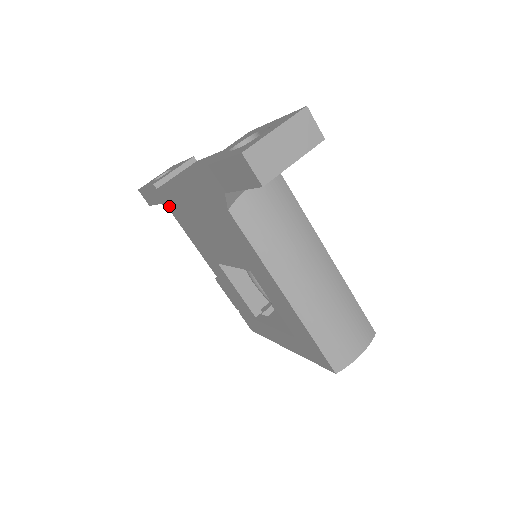
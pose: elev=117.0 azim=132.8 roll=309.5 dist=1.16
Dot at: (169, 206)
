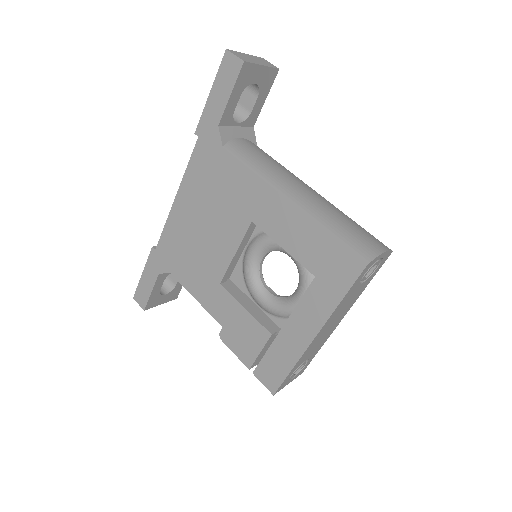
Dot at: (167, 261)
